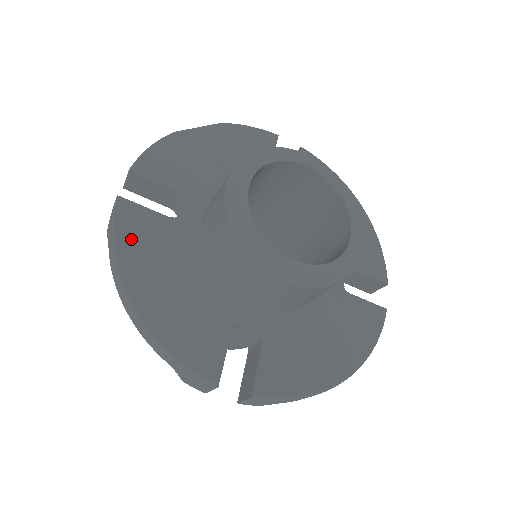
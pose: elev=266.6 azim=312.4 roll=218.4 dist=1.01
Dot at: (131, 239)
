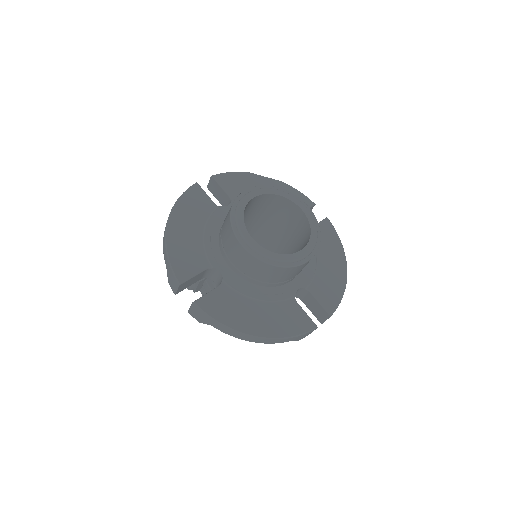
Dot at: (188, 202)
